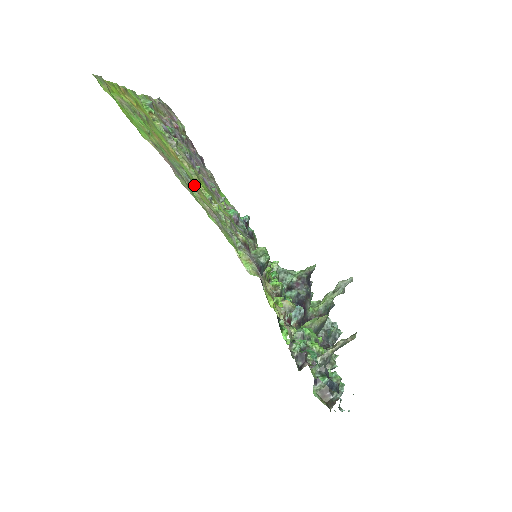
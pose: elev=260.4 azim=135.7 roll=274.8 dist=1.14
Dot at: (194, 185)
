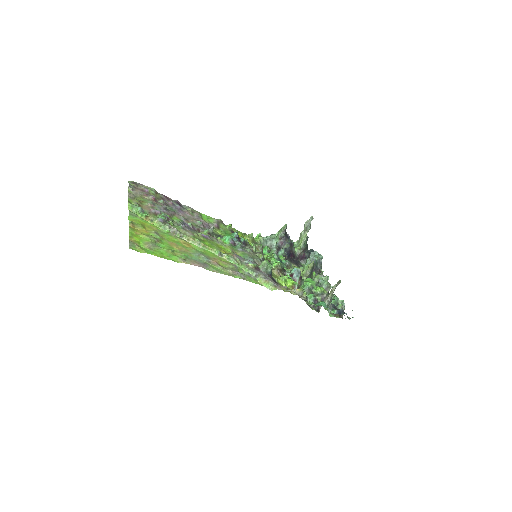
Dot at: (213, 260)
